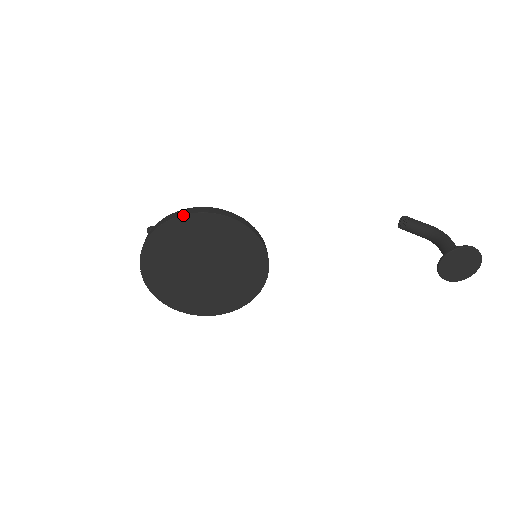
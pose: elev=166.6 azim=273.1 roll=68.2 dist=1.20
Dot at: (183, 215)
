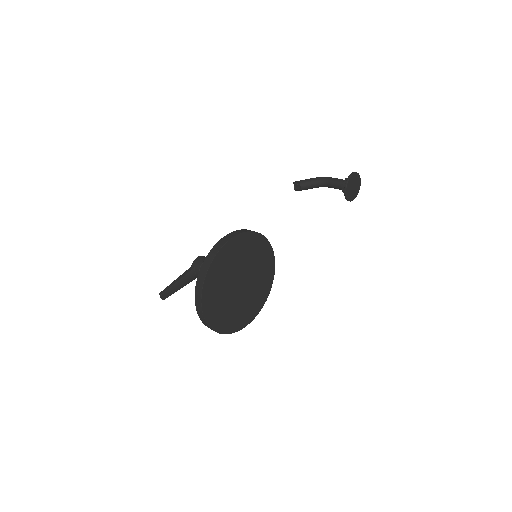
Dot at: (220, 249)
